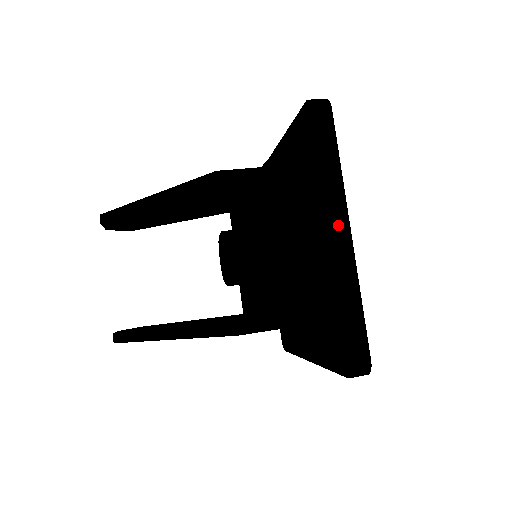
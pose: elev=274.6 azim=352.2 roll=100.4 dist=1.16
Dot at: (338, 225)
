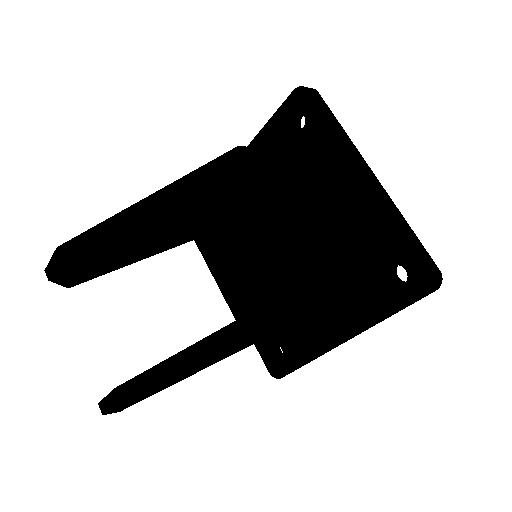
Dot at: (366, 170)
